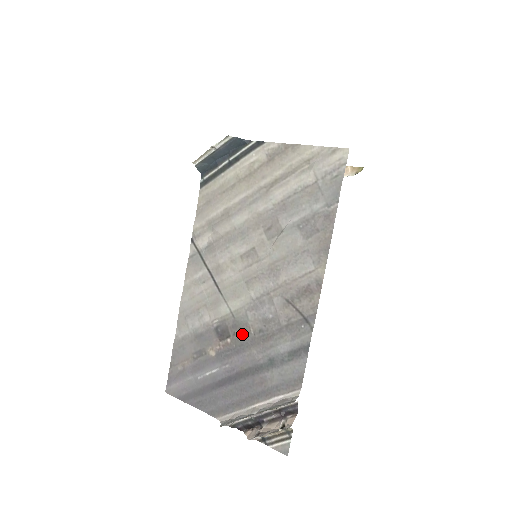
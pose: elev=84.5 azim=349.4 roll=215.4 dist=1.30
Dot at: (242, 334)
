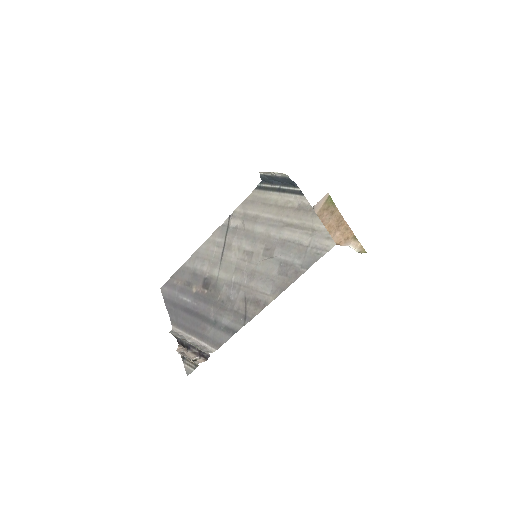
Dot at: (214, 294)
